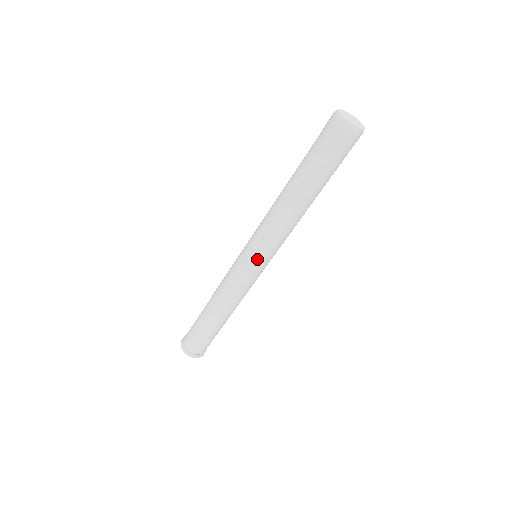
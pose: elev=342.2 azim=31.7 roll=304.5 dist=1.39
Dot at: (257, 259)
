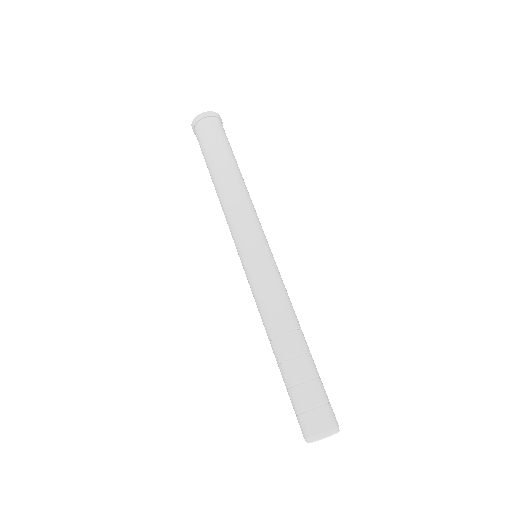
Dot at: occluded
